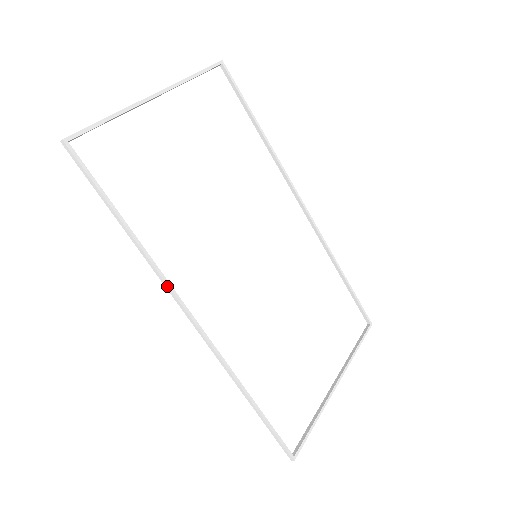
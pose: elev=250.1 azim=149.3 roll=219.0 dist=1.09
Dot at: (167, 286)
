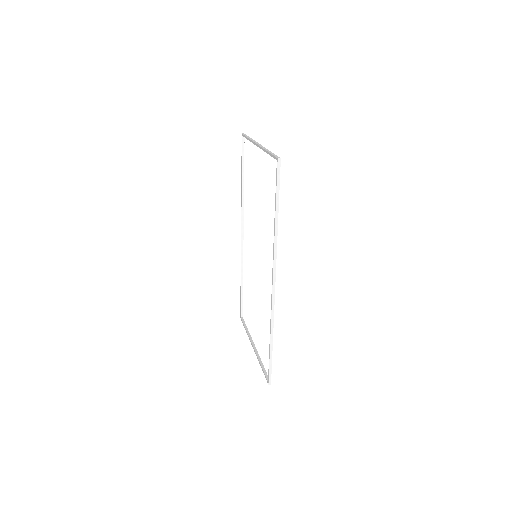
Dot at: occluded
